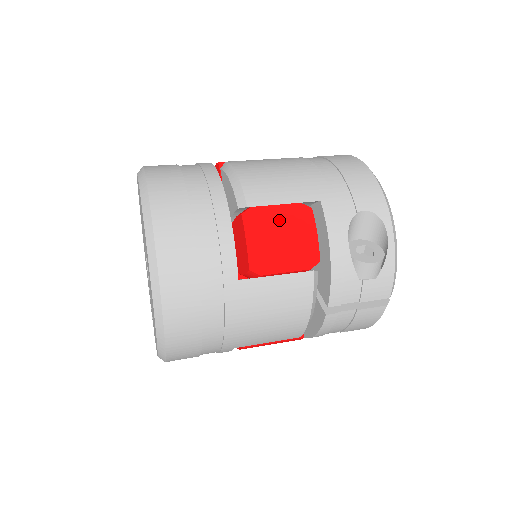
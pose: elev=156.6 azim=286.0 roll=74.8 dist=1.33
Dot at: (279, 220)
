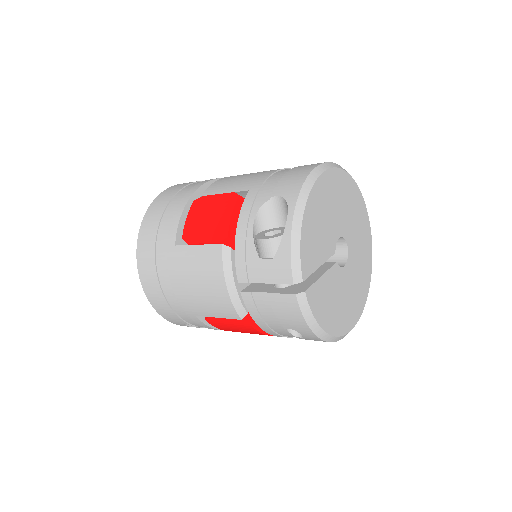
Dot at: (213, 204)
